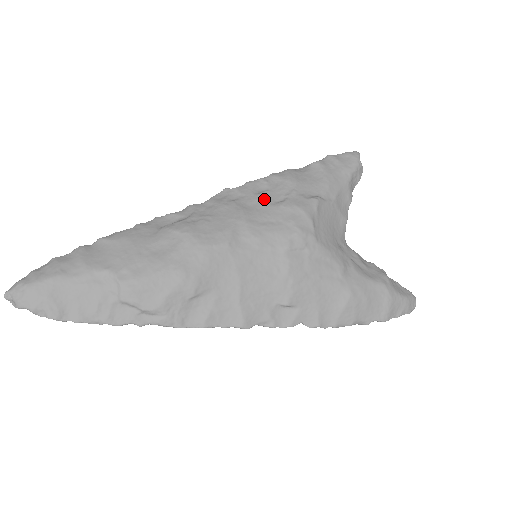
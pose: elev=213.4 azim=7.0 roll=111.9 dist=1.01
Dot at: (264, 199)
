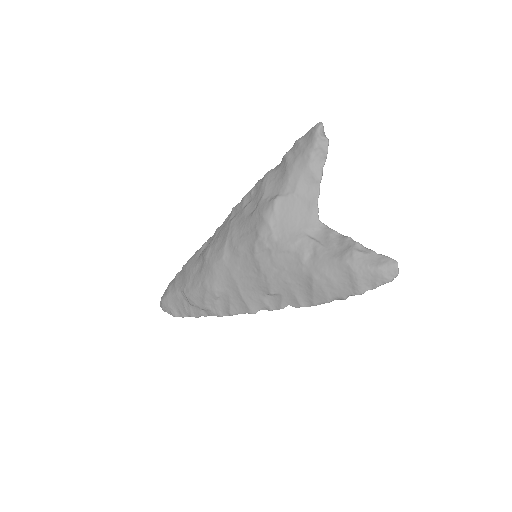
Dot at: (246, 212)
